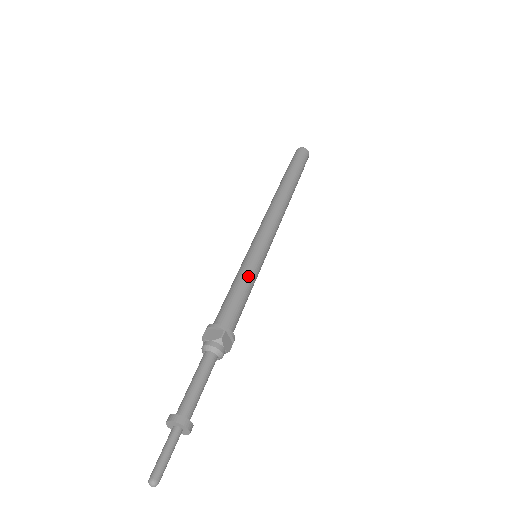
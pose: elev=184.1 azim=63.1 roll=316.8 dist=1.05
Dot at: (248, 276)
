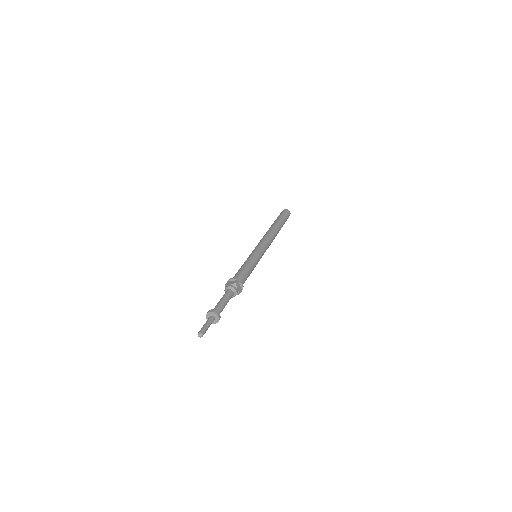
Dot at: (251, 261)
